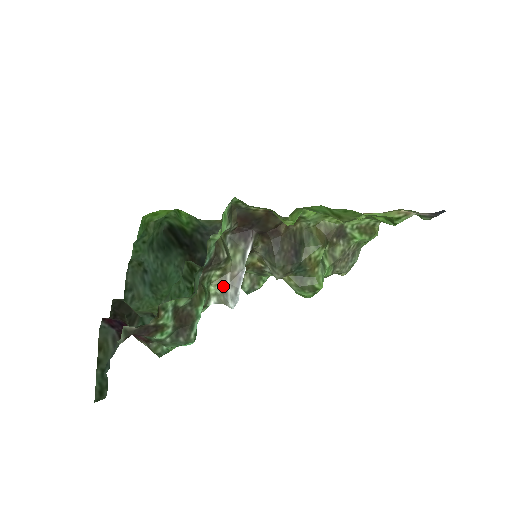
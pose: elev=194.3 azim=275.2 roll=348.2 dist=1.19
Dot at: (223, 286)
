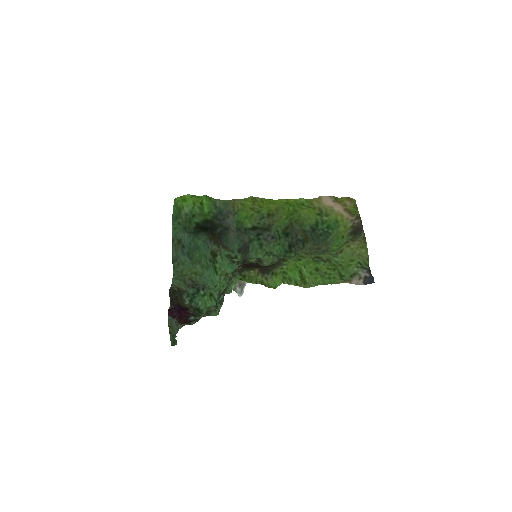
Dot at: (234, 287)
